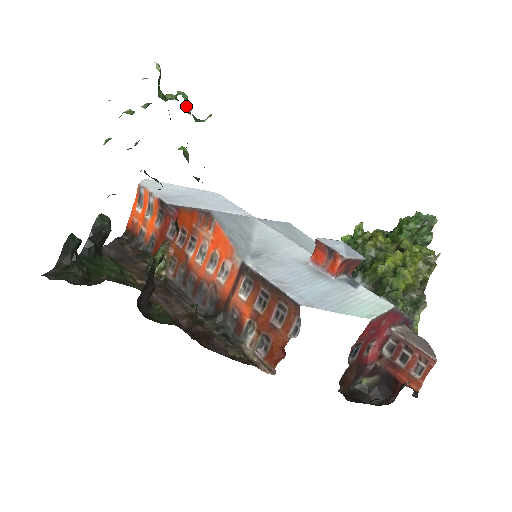
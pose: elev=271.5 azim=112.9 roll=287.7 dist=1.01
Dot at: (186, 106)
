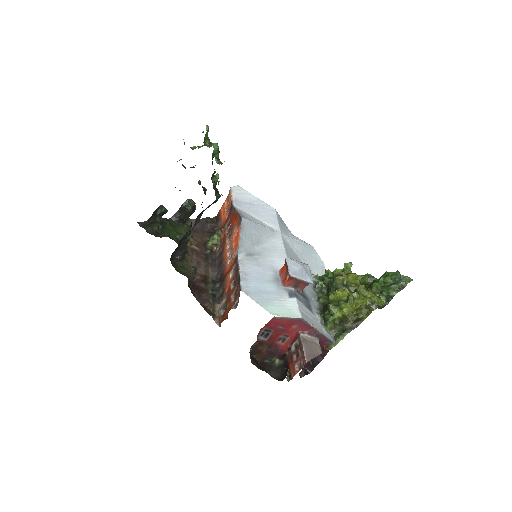
Dot at: (216, 153)
